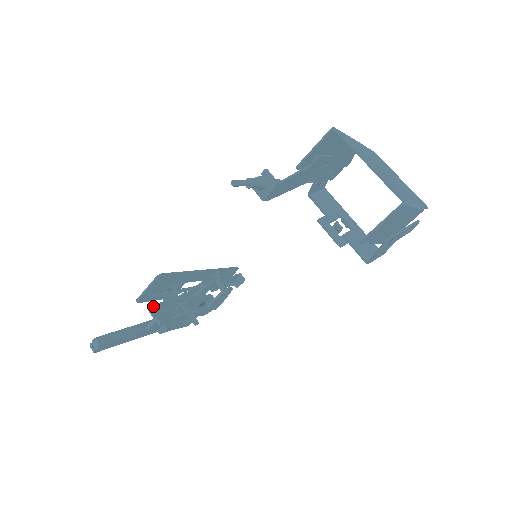
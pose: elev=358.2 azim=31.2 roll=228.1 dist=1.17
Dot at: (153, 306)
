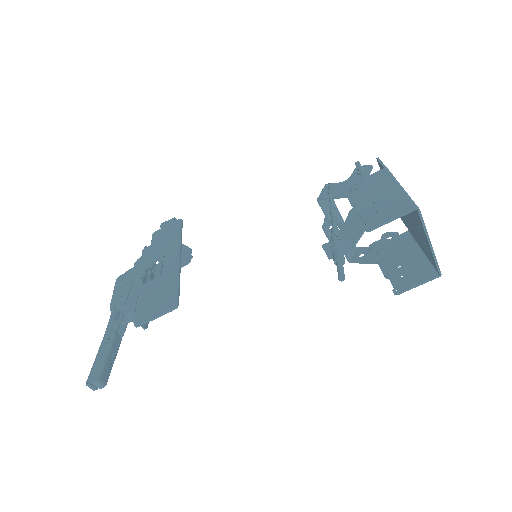
Dot at: occluded
